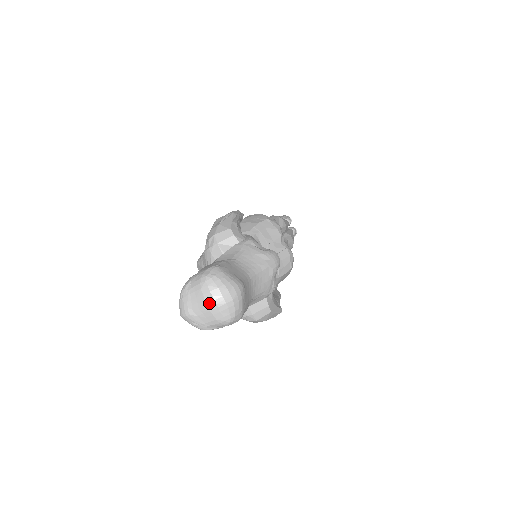
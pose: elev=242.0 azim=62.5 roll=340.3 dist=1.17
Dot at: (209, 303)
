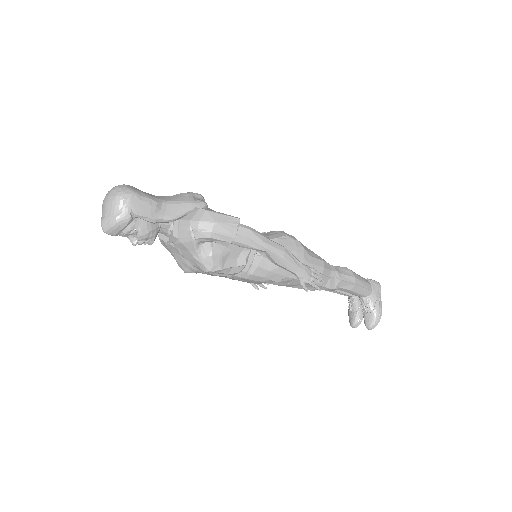
Dot at: (105, 201)
